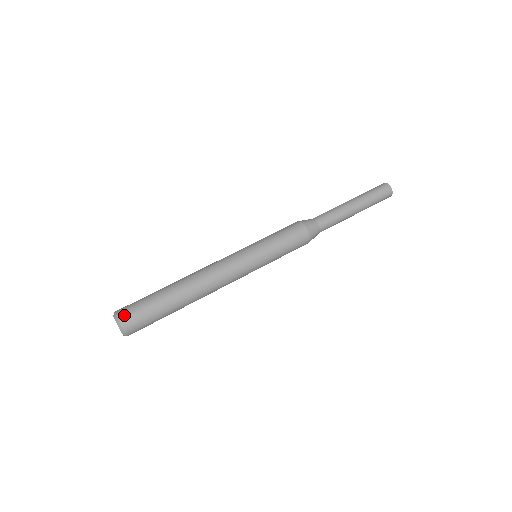
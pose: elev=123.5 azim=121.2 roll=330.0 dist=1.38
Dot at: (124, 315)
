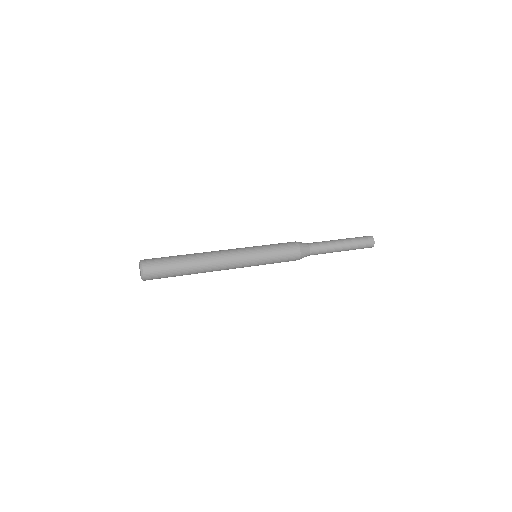
Dot at: (146, 260)
